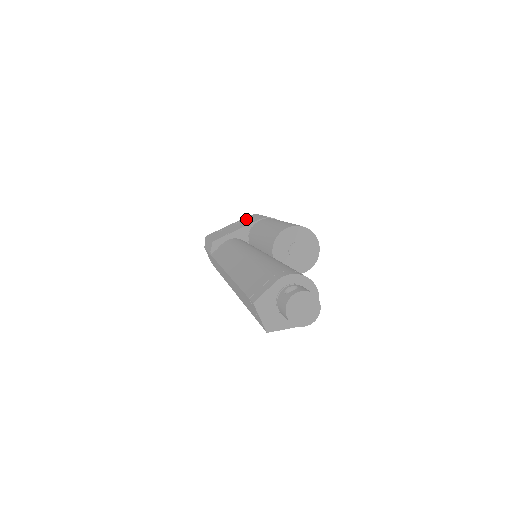
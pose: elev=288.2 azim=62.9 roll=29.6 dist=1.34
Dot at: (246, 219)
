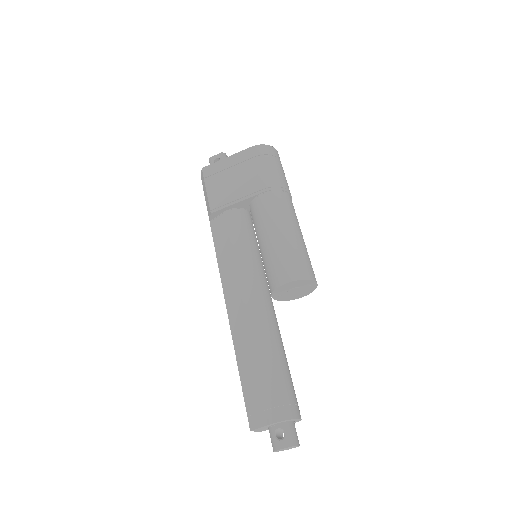
Dot at: (248, 163)
